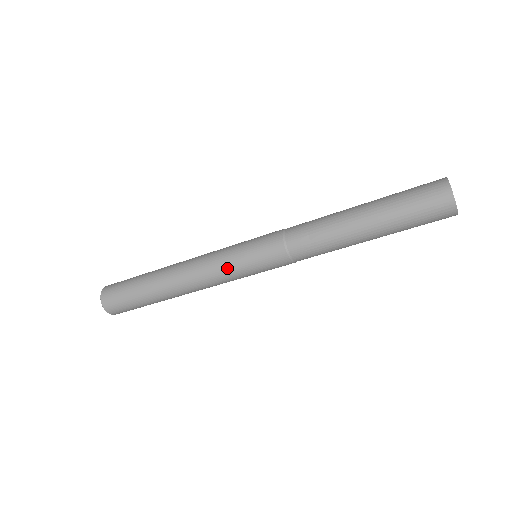
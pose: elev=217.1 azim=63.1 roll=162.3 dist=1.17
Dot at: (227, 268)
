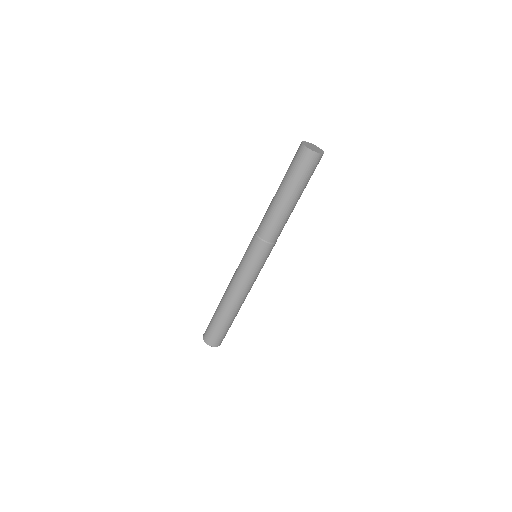
Dot at: (240, 268)
